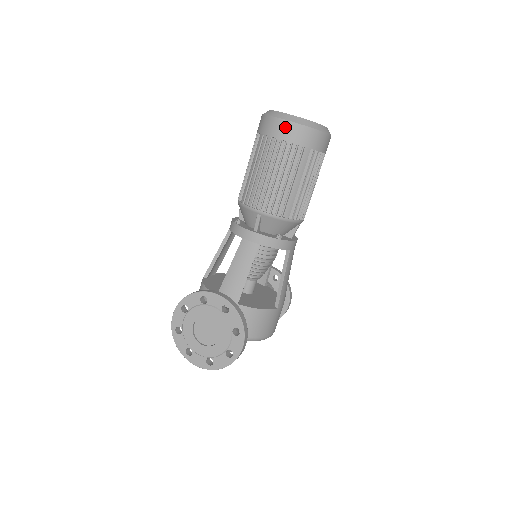
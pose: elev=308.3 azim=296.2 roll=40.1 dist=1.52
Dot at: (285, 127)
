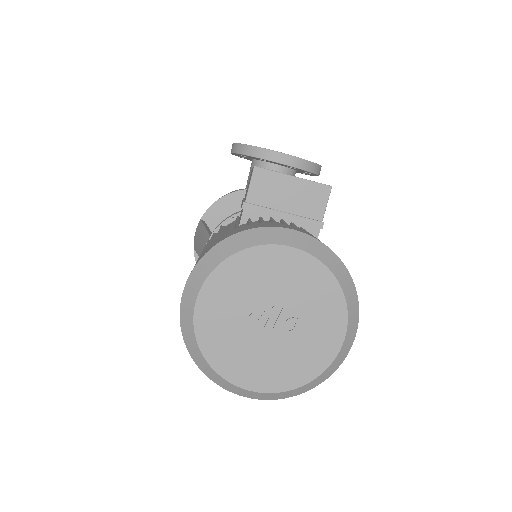
Dot at: occluded
